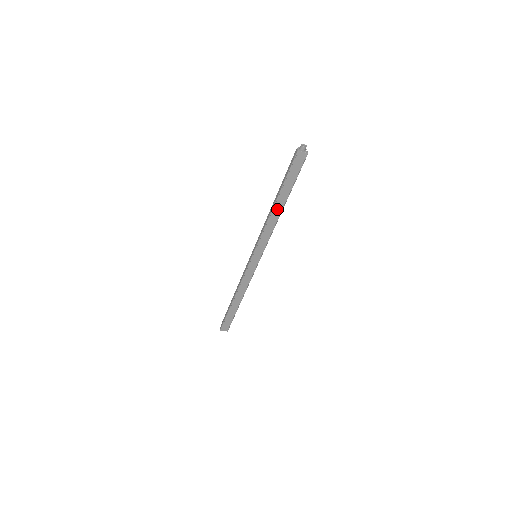
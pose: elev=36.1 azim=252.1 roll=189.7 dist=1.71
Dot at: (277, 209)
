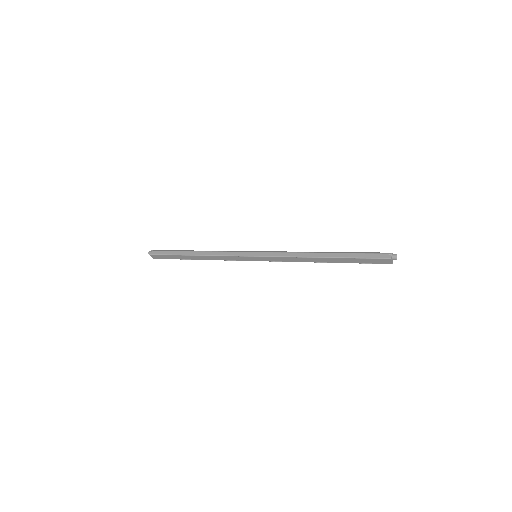
Dot at: (320, 259)
